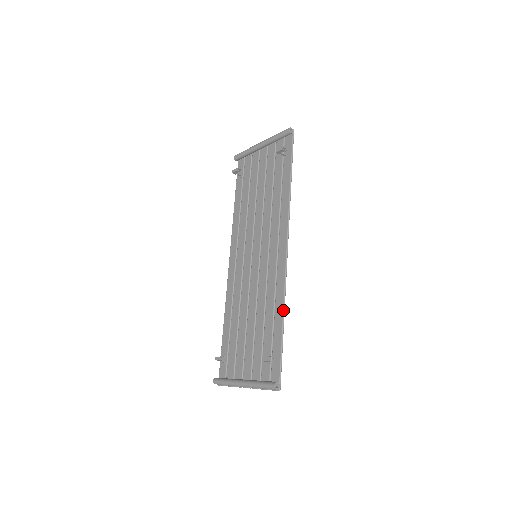
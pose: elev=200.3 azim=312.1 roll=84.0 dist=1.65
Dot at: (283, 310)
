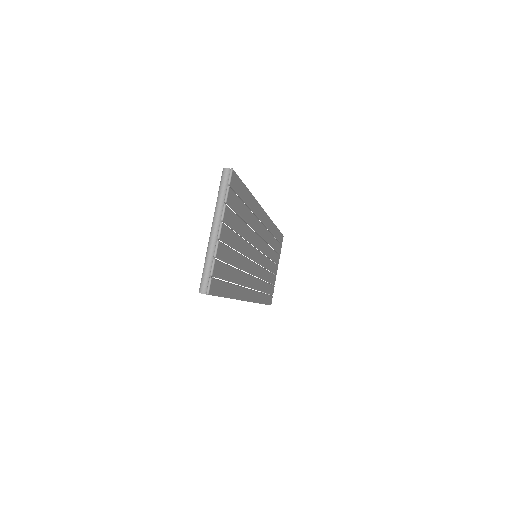
Dot at: (259, 303)
